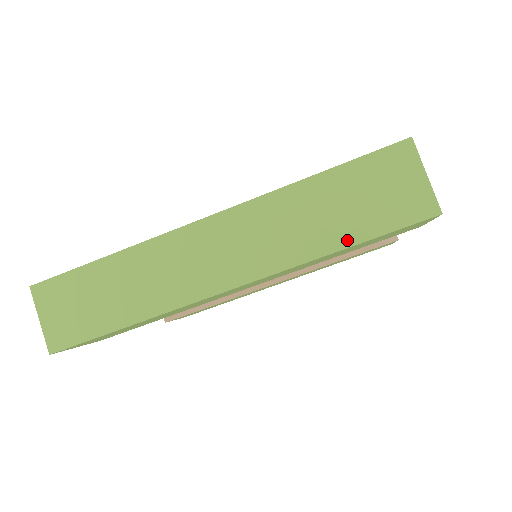
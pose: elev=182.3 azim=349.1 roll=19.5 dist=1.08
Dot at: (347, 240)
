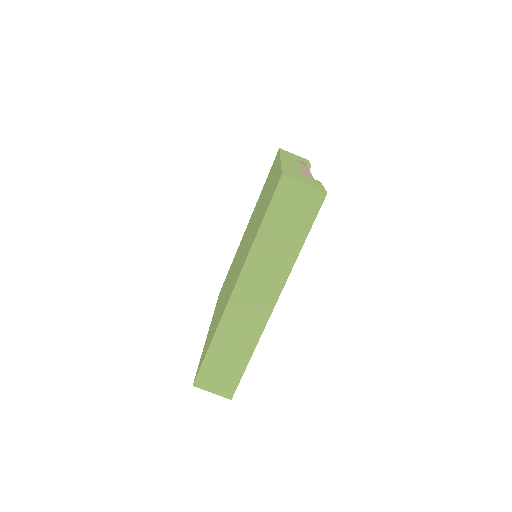
Dot at: (300, 241)
